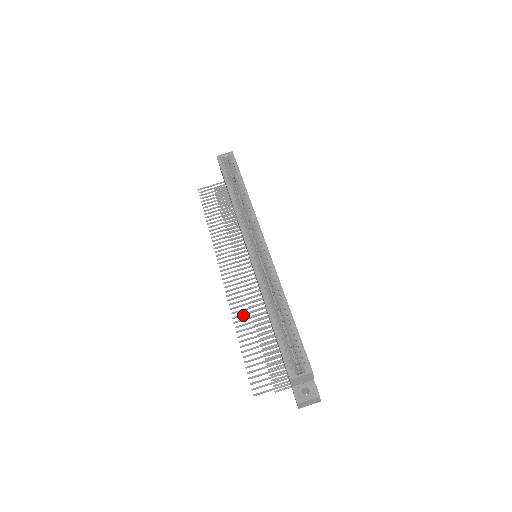
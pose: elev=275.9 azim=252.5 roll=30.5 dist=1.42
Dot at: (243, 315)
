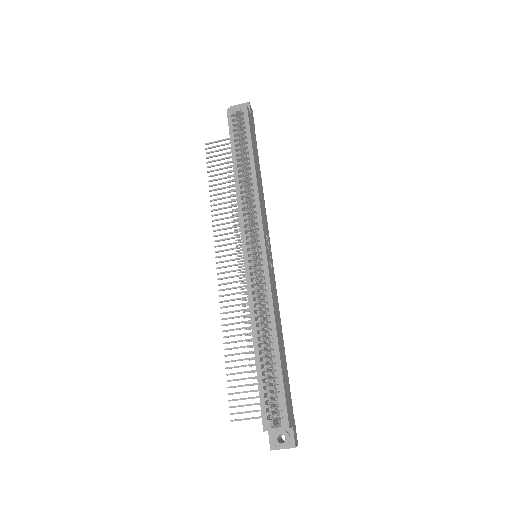
Dot at: (233, 324)
